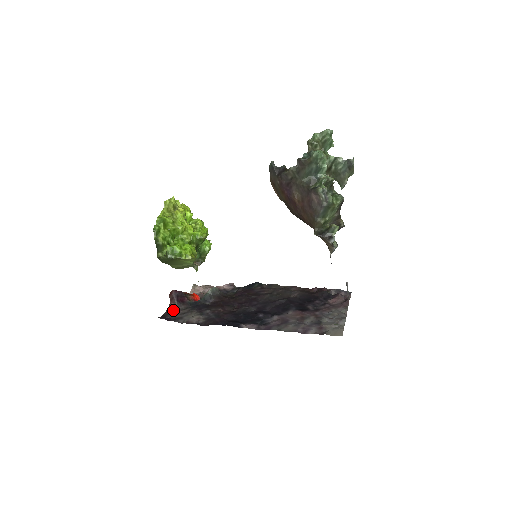
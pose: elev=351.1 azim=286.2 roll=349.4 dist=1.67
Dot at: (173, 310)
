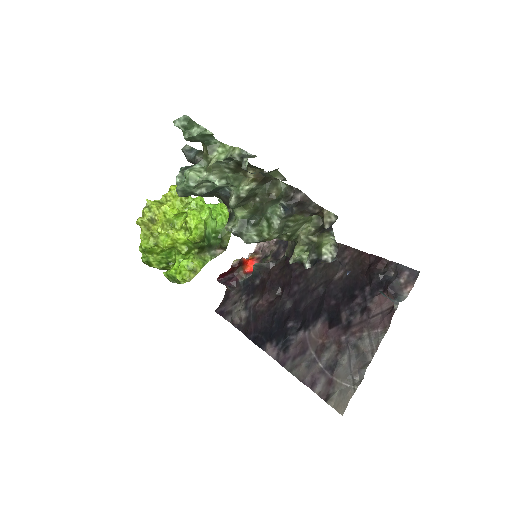
Dot at: (228, 295)
